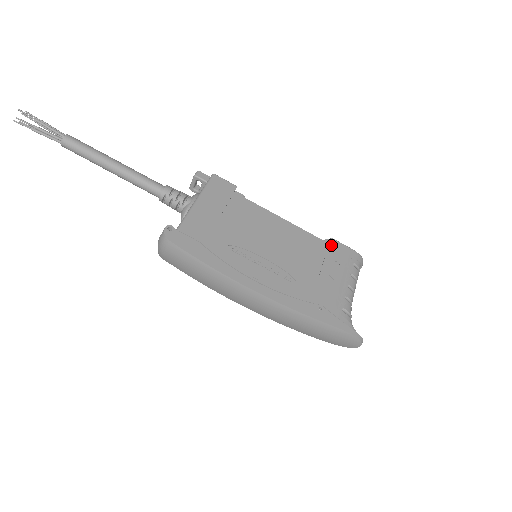
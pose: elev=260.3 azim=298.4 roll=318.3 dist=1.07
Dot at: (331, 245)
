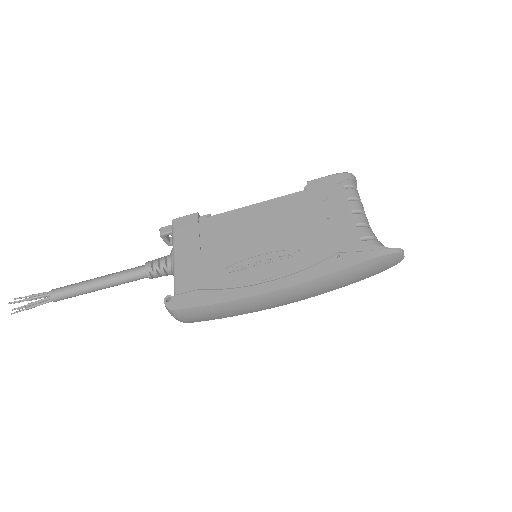
Dot at: (311, 189)
